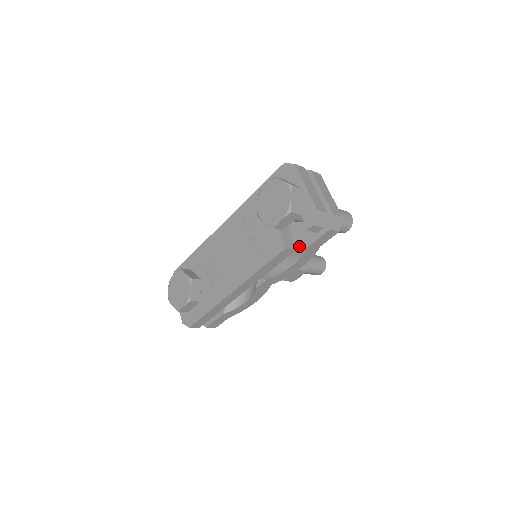
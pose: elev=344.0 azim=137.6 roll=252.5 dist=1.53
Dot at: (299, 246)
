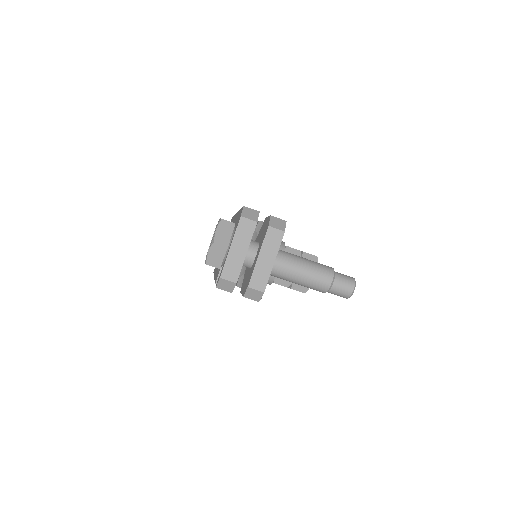
Dot at: (242, 285)
